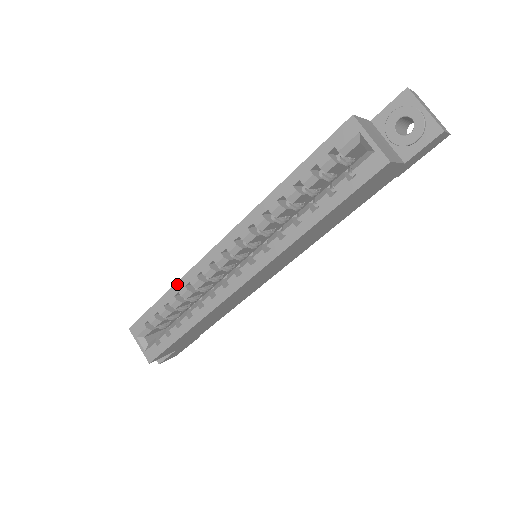
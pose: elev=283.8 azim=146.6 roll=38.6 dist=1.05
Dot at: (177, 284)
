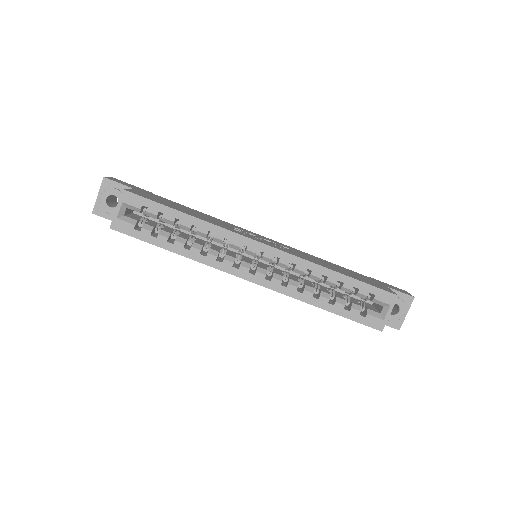
Dot at: (205, 222)
